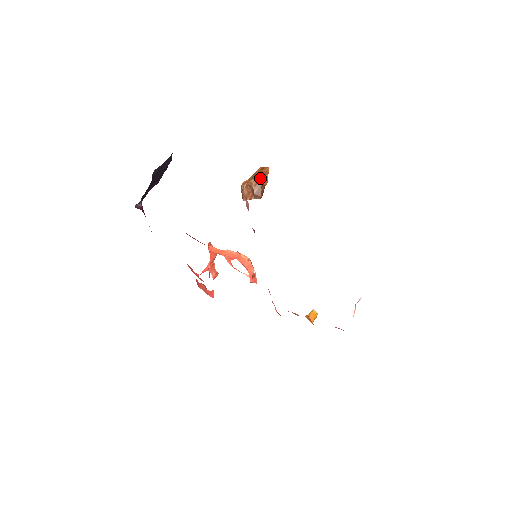
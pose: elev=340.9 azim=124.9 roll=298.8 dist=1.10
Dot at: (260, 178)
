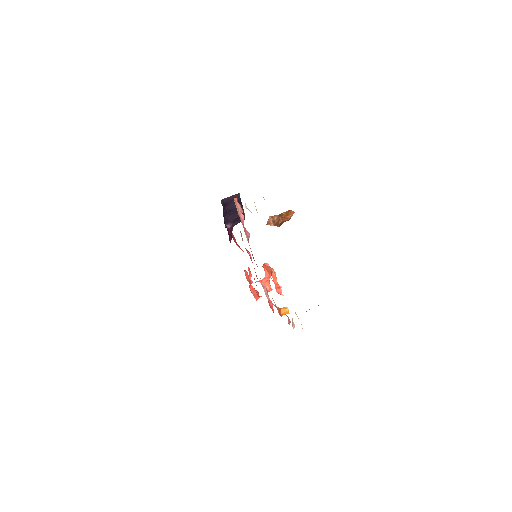
Dot at: (285, 216)
